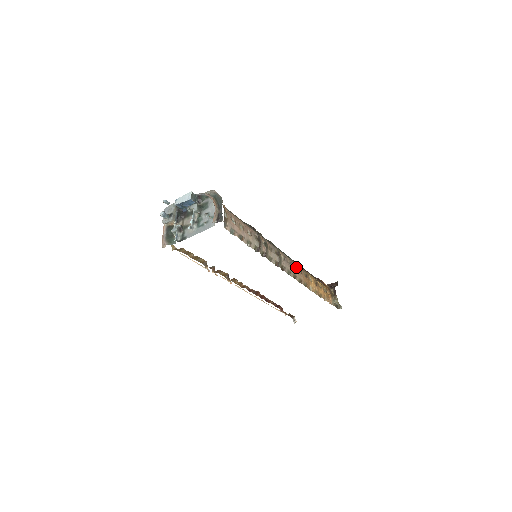
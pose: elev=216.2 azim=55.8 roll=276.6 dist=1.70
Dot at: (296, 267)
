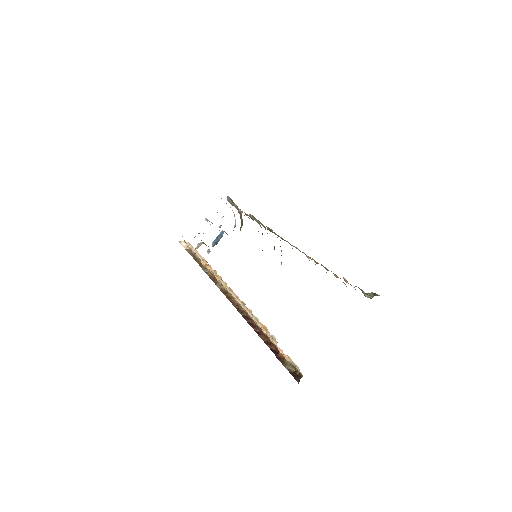
Dot at: occluded
